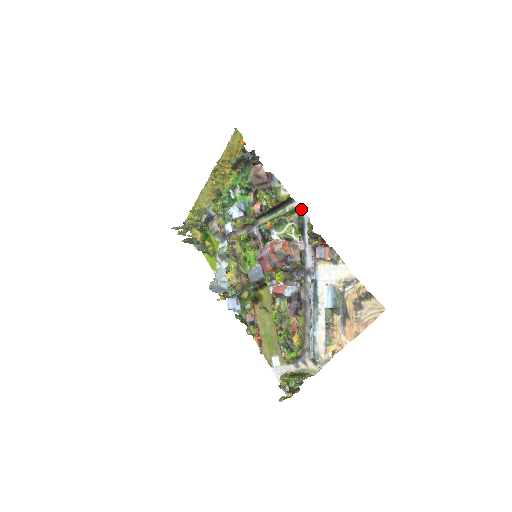
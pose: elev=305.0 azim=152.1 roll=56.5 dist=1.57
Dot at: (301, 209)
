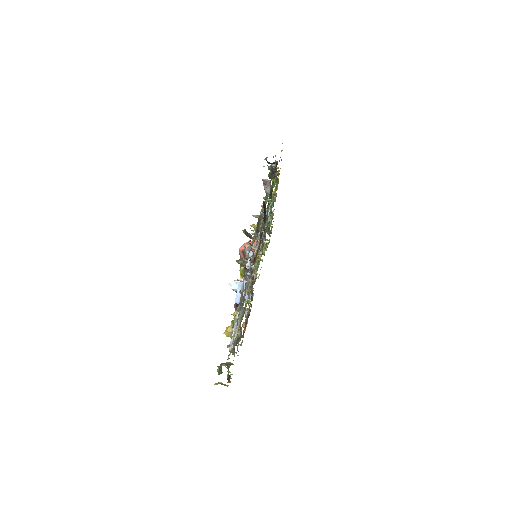
Dot at: occluded
